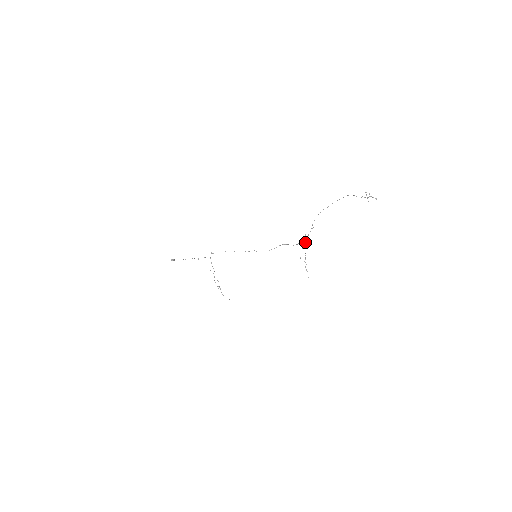
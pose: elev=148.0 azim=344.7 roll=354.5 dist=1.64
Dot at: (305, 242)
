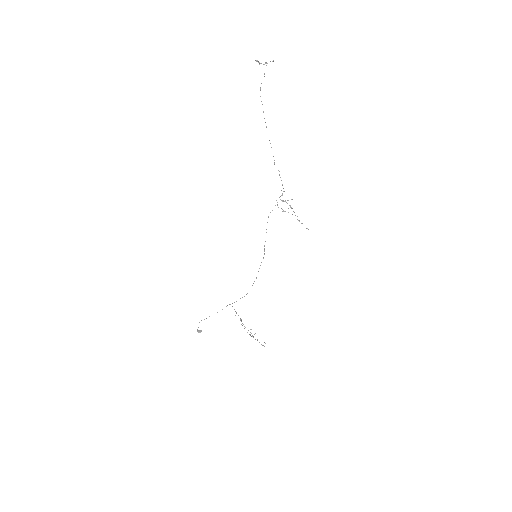
Dot at: (282, 193)
